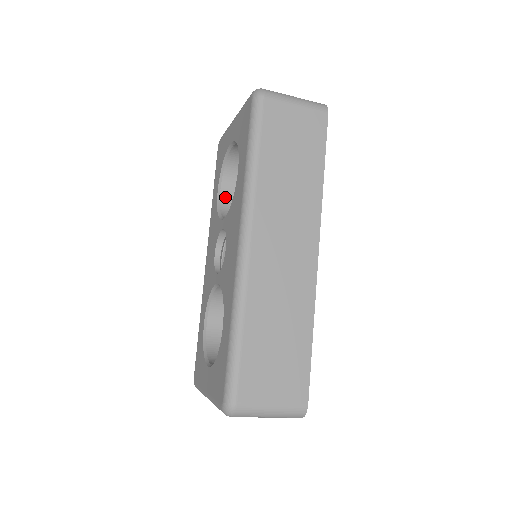
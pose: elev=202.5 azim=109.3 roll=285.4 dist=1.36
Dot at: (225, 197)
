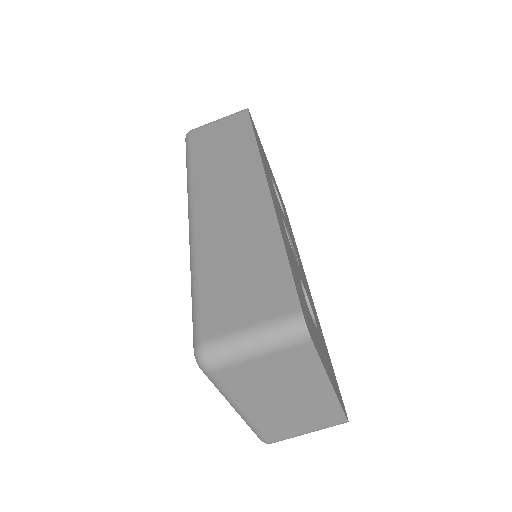
Dot at: occluded
